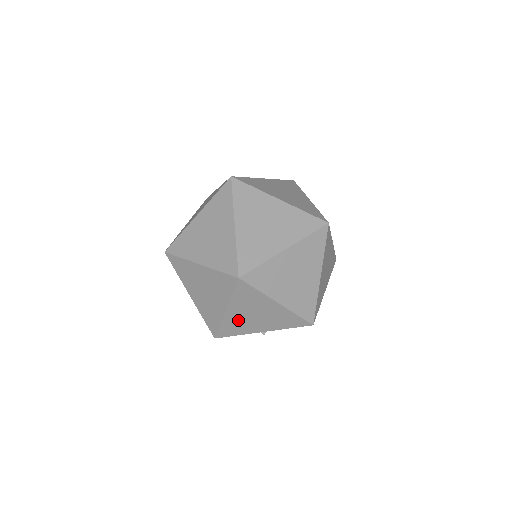
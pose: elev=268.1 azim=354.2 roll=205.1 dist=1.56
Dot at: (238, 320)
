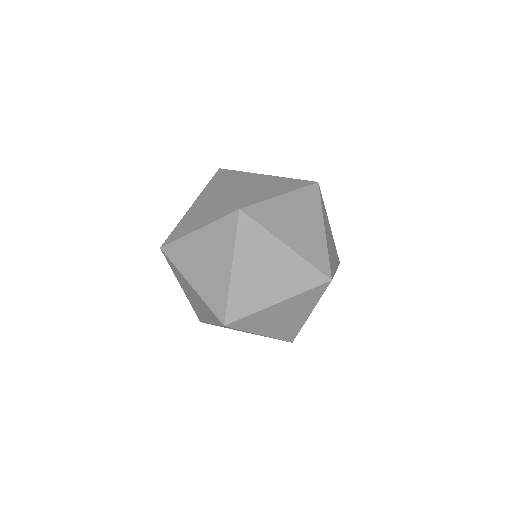
Dot at: occluded
